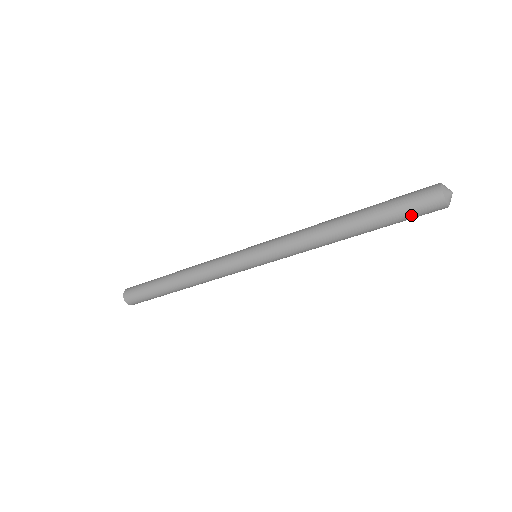
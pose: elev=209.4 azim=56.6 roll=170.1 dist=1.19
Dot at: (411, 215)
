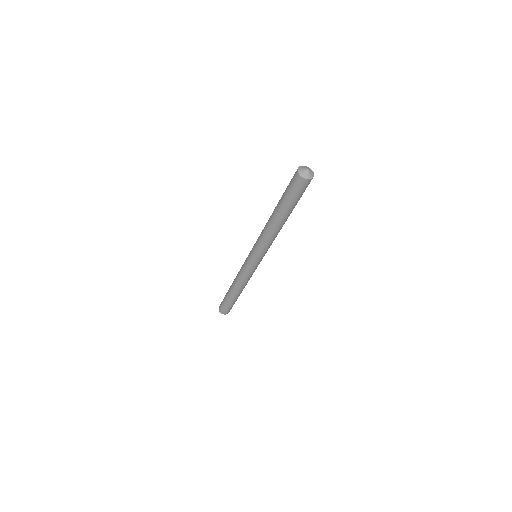
Dot at: (289, 189)
